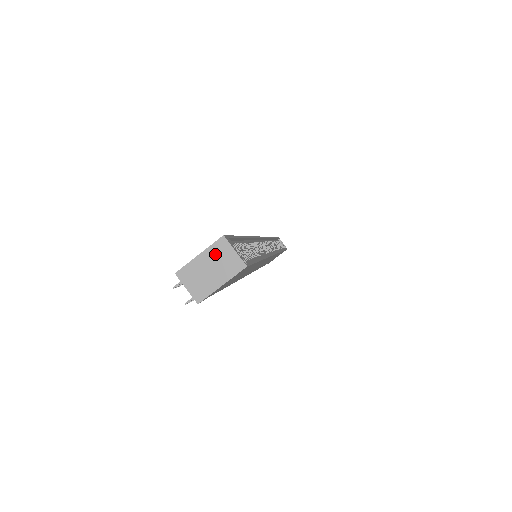
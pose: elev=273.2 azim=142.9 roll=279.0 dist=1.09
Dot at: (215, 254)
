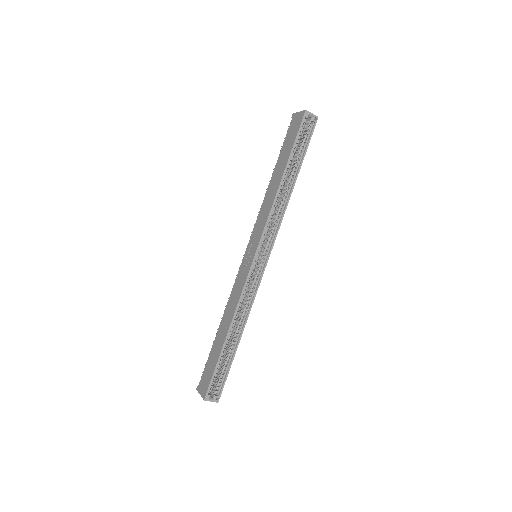
Dot at: occluded
